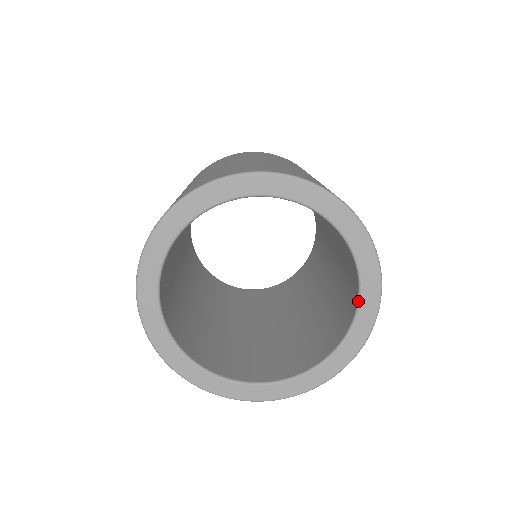
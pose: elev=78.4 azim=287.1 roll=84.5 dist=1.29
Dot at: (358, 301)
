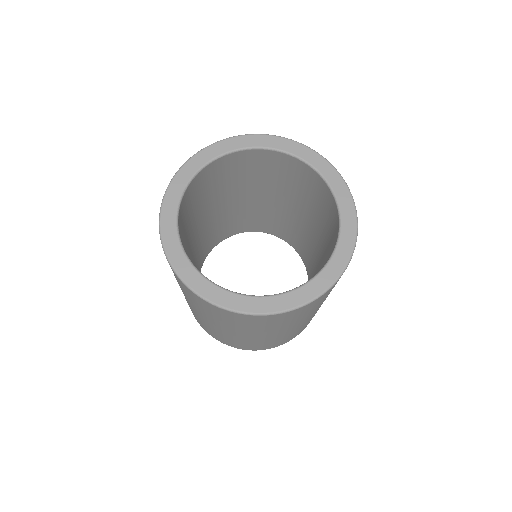
Dot at: (322, 268)
